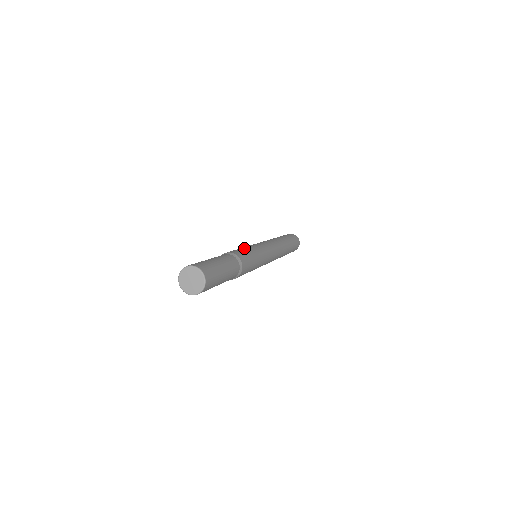
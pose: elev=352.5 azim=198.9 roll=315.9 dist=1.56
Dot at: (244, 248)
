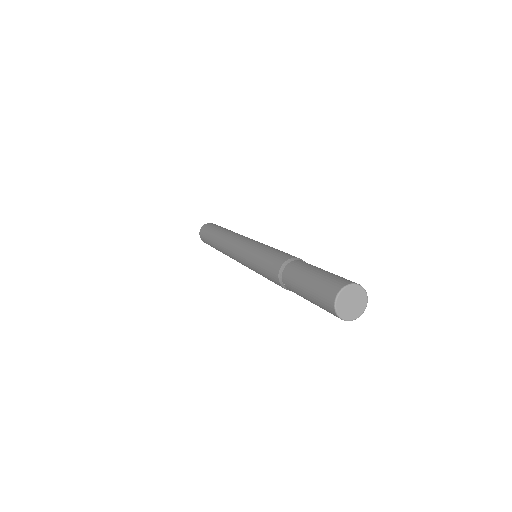
Dot at: occluded
